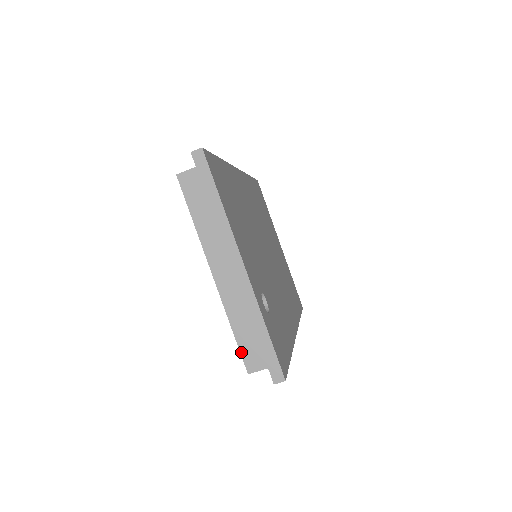
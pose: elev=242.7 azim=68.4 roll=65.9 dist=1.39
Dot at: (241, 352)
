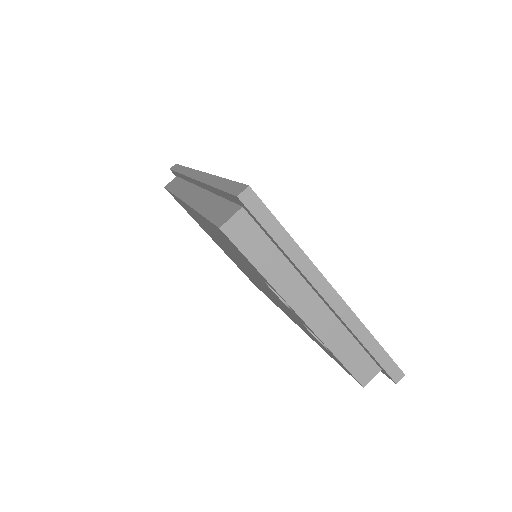
Dot at: (351, 372)
